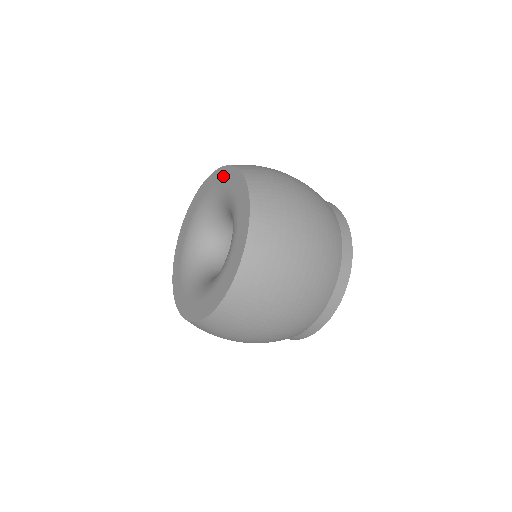
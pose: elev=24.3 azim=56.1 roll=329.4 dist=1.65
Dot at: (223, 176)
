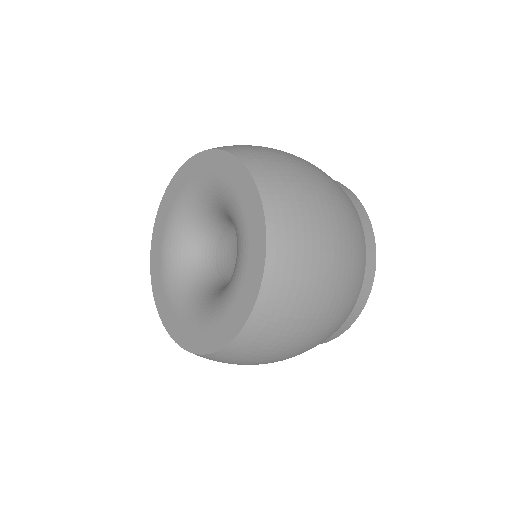
Dot at: (244, 189)
